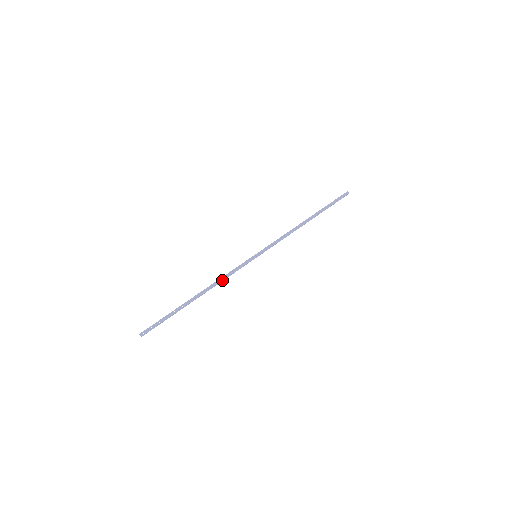
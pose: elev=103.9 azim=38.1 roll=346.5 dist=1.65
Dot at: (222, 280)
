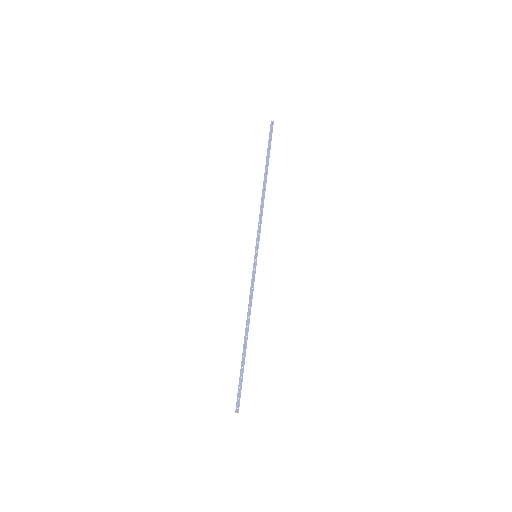
Dot at: (251, 304)
